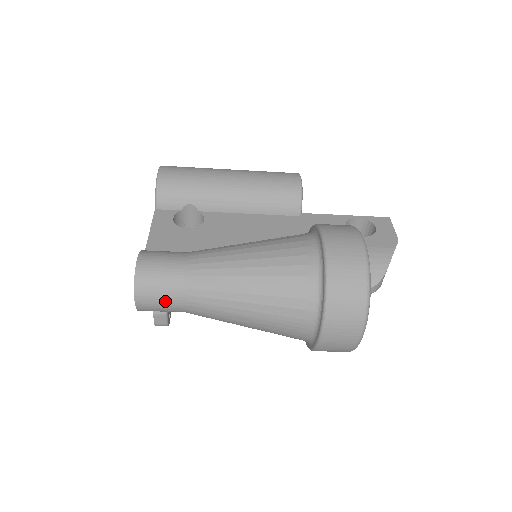
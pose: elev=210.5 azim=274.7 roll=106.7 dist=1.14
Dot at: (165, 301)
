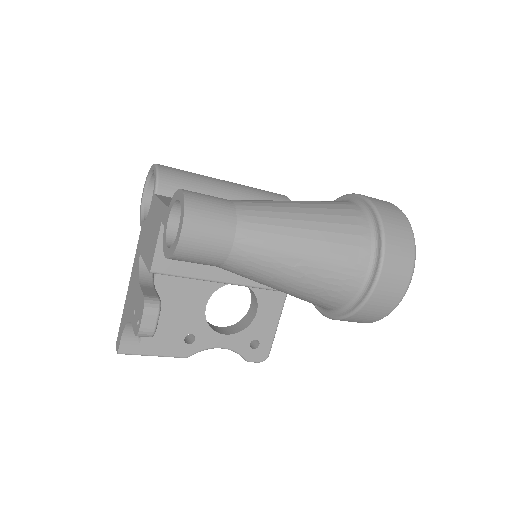
Dot at: (215, 233)
